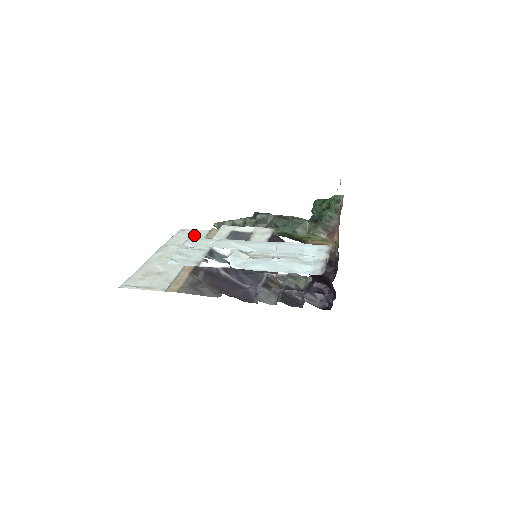
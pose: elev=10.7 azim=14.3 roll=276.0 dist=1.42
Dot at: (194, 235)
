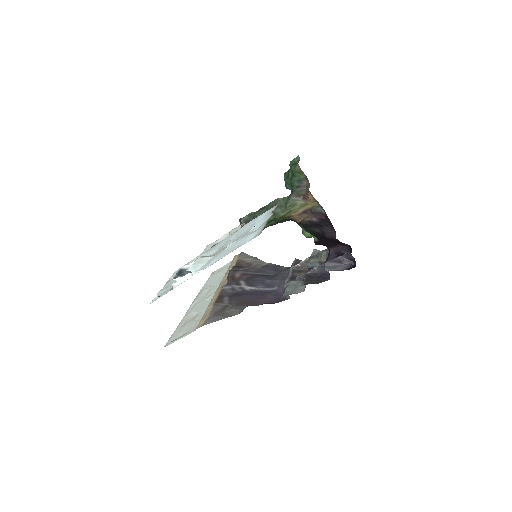
Dot at: (221, 271)
